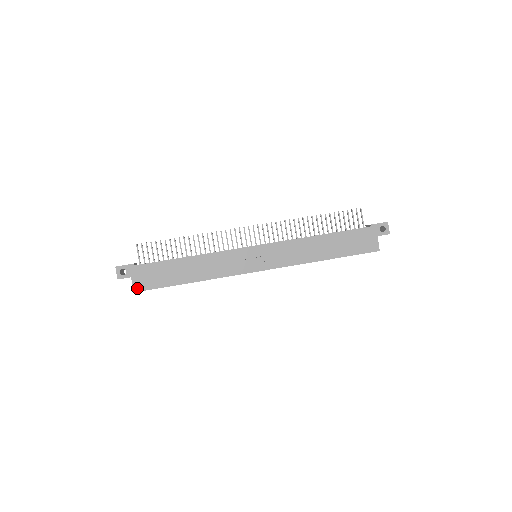
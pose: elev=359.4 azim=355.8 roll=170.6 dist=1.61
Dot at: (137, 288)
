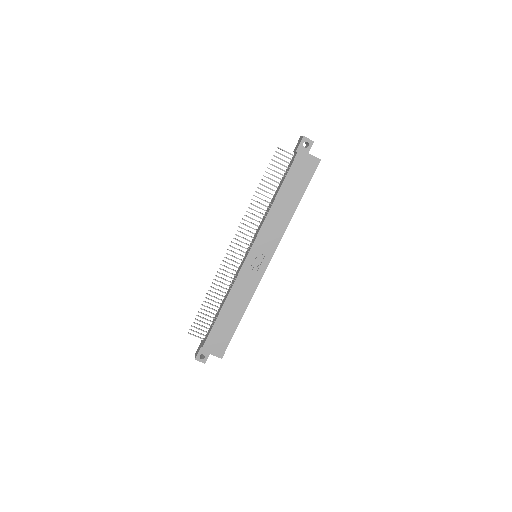
Dot at: (220, 355)
